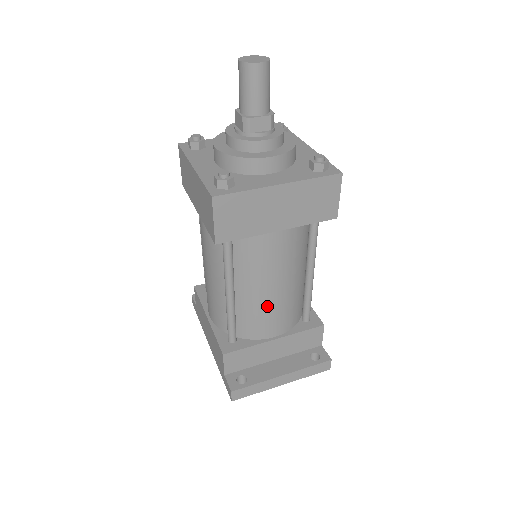
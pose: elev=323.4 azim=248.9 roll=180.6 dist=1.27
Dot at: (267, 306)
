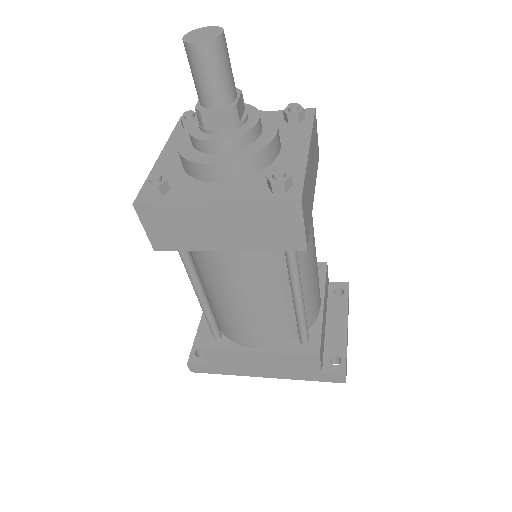
Dot at: (316, 281)
